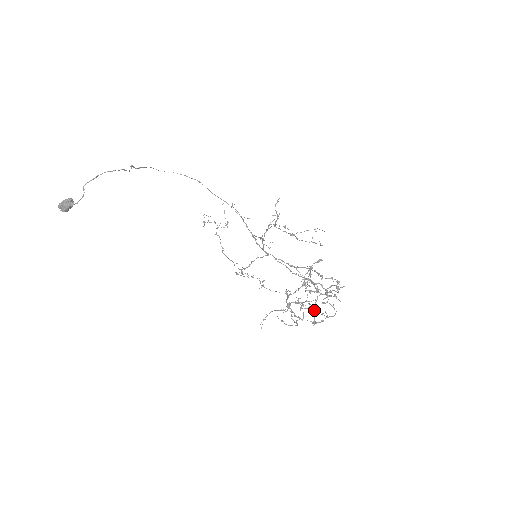
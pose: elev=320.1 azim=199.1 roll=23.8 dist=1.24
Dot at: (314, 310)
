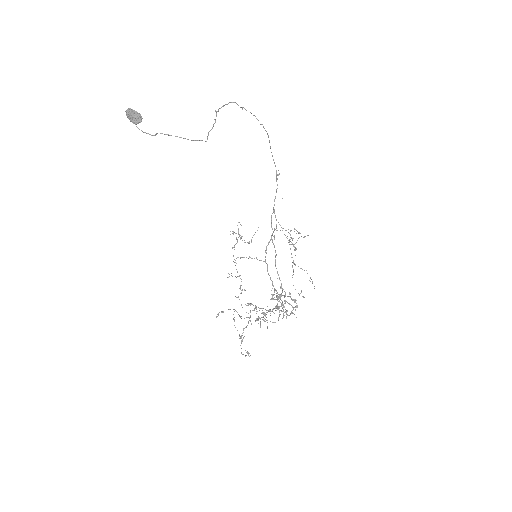
Dot at: (264, 314)
